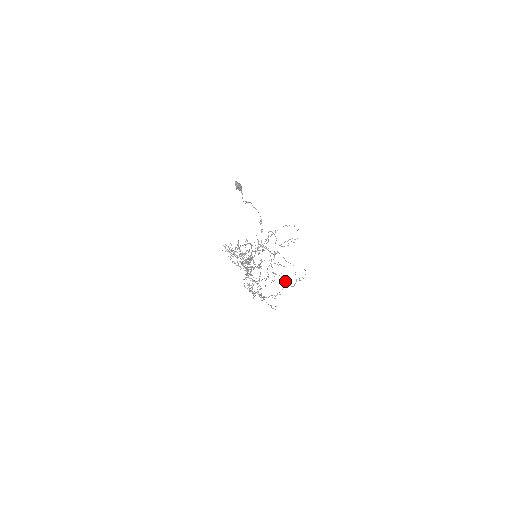
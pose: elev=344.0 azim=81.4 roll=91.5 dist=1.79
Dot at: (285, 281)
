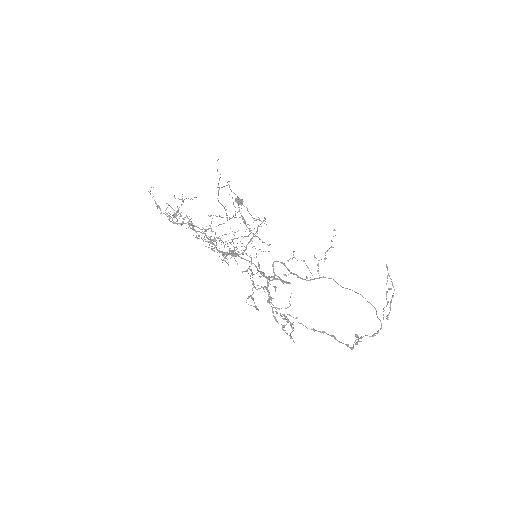
Dot at: (220, 203)
